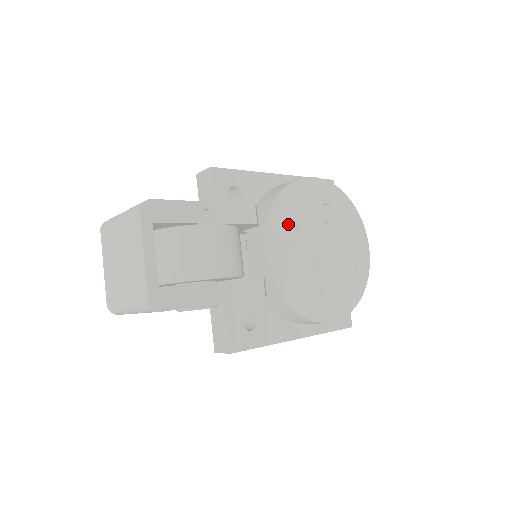
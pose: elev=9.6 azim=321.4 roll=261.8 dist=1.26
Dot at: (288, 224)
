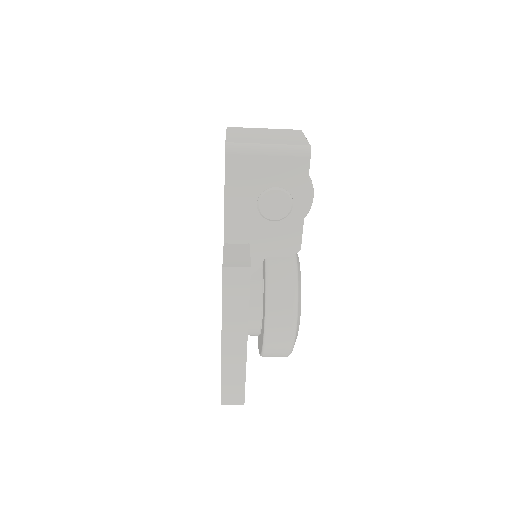
Dot at: occluded
